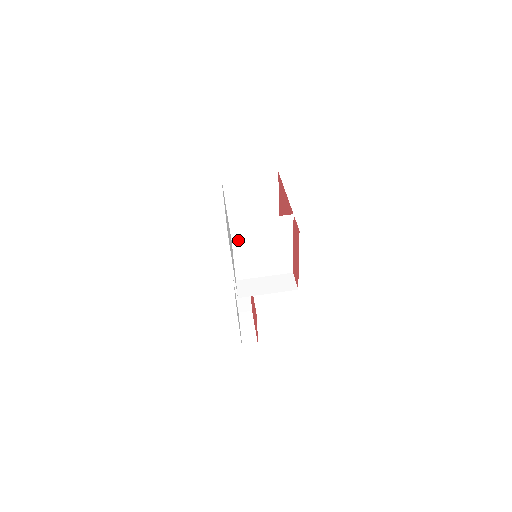
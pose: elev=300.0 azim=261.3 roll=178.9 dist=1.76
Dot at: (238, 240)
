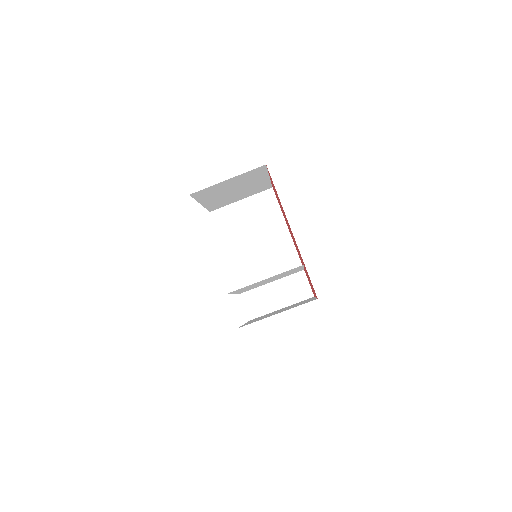
Dot at: occluded
